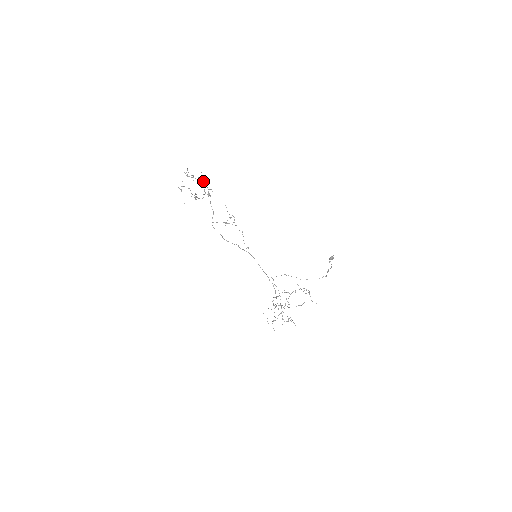
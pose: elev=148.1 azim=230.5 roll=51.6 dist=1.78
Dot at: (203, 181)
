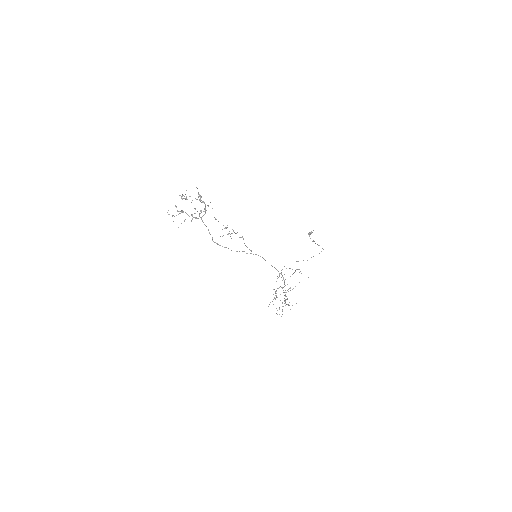
Dot at: (200, 199)
